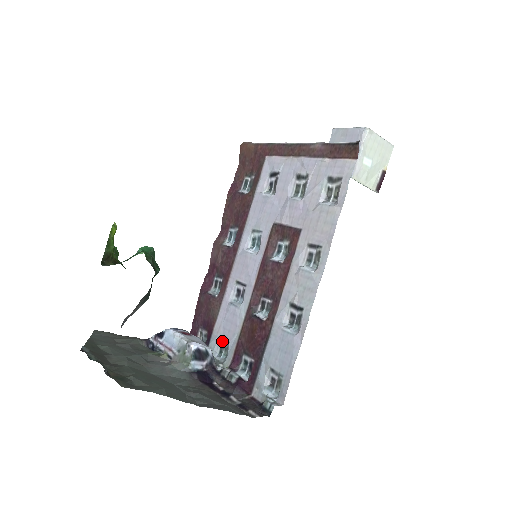
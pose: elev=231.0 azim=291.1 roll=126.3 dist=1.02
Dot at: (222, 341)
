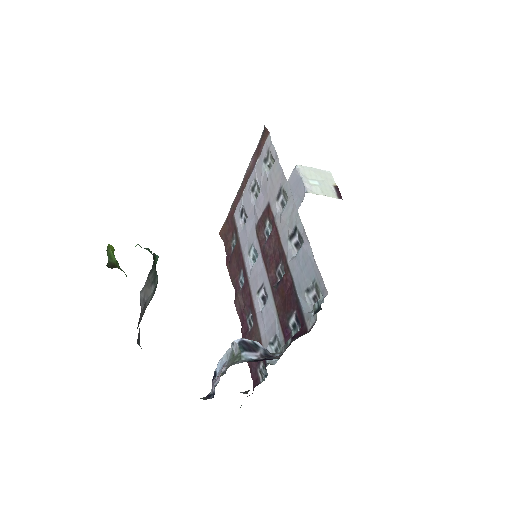
Dot at: (273, 344)
